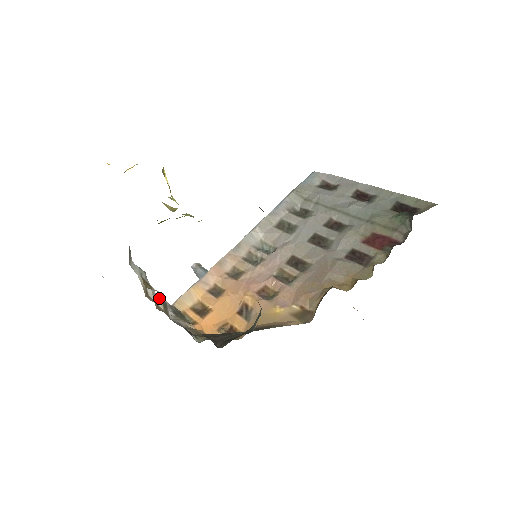
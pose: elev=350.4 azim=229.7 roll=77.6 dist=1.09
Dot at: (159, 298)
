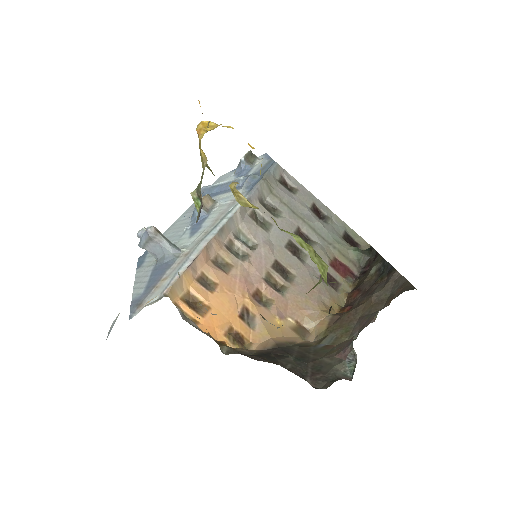
Dot at: occluded
